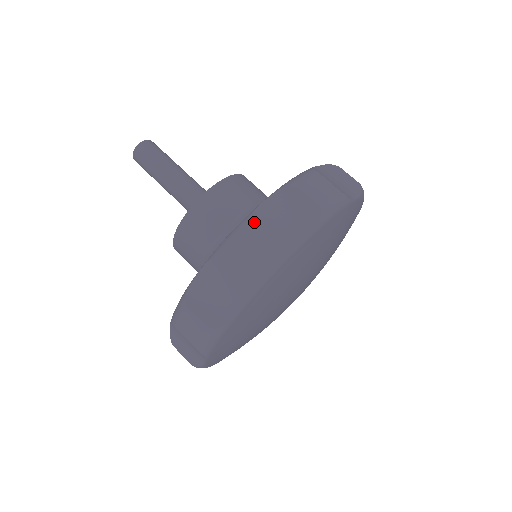
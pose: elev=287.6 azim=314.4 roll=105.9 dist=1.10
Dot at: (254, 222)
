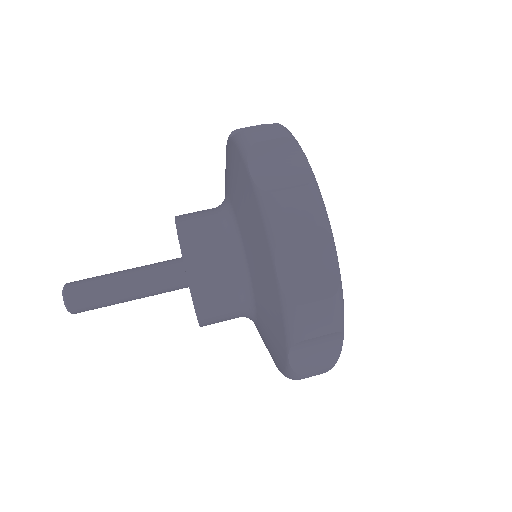
Dot at: (268, 188)
